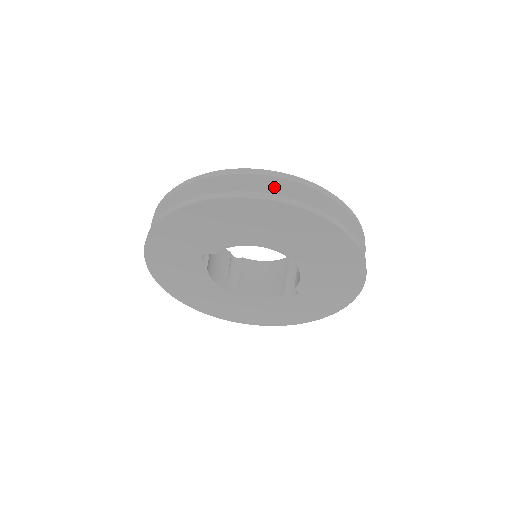
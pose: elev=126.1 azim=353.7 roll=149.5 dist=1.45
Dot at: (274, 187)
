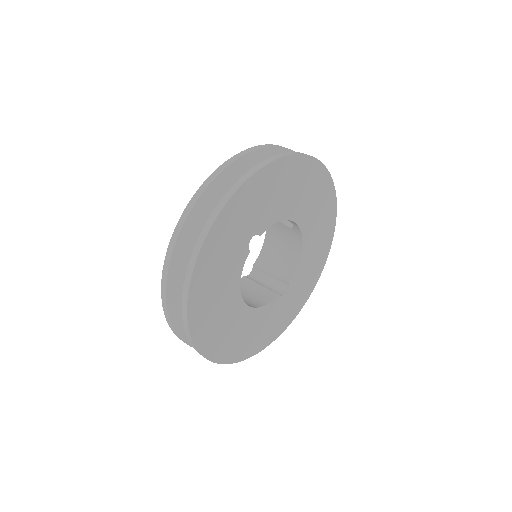
Dot at: occluded
